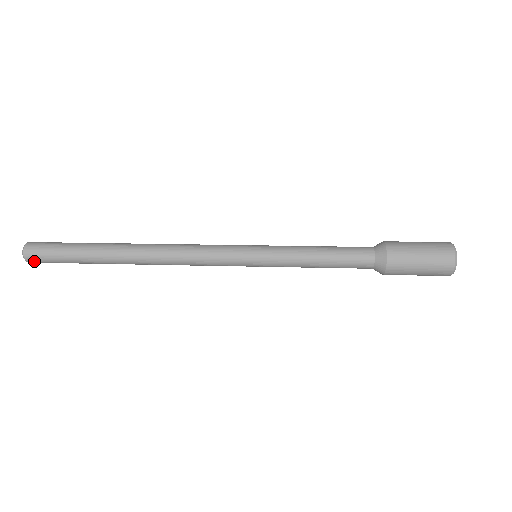
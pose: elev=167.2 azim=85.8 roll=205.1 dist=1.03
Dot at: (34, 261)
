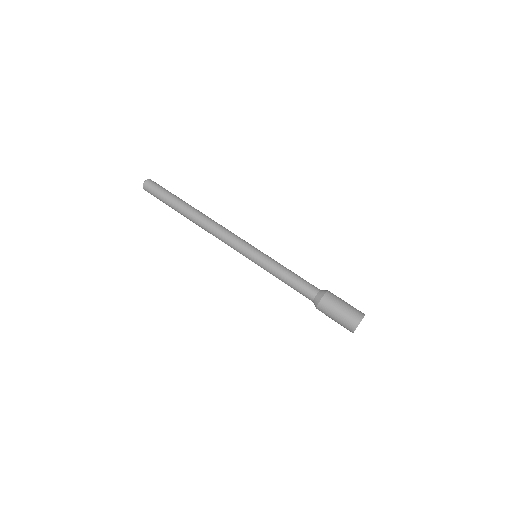
Dot at: (147, 191)
